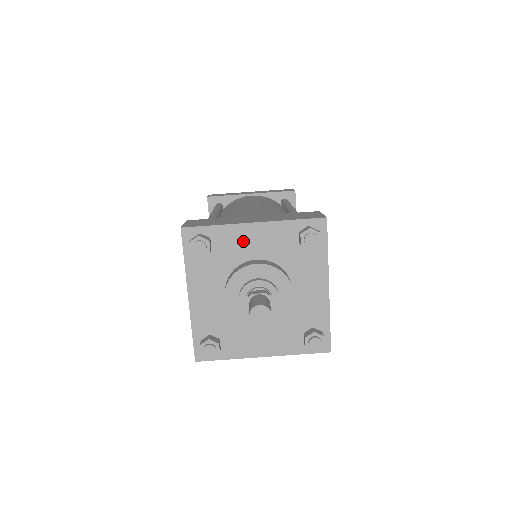
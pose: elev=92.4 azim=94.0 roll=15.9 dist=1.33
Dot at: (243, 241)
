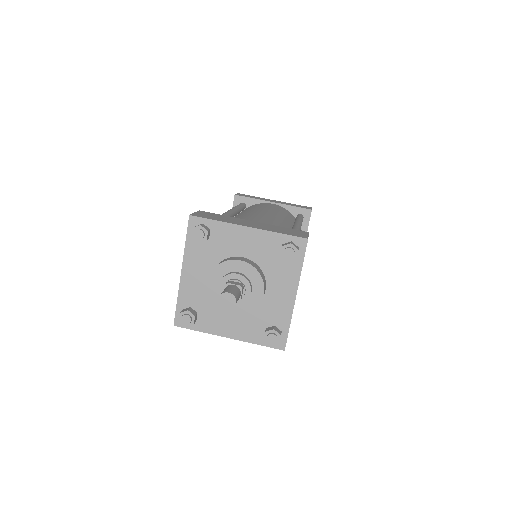
Dot at: (236, 239)
